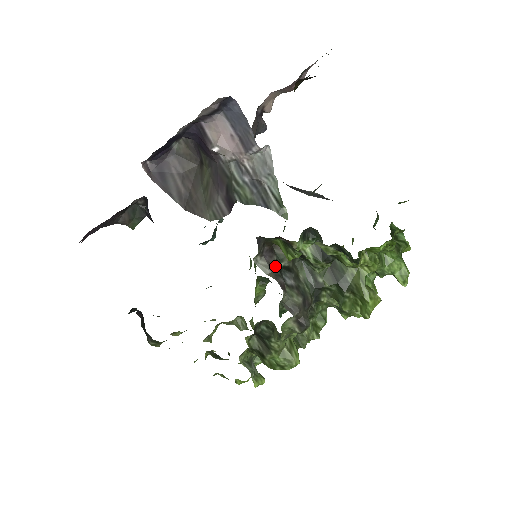
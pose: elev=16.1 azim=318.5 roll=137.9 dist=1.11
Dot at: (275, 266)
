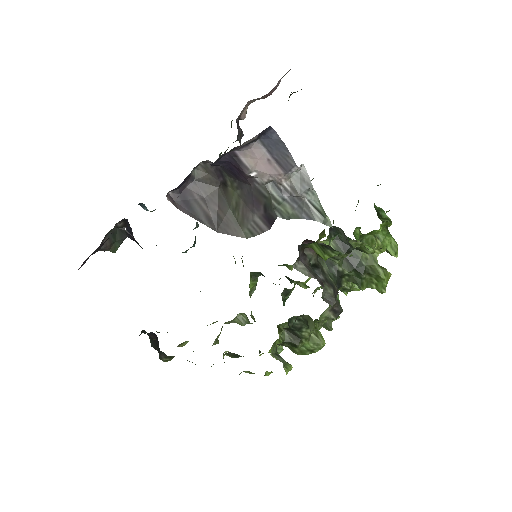
Dot at: (309, 267)
